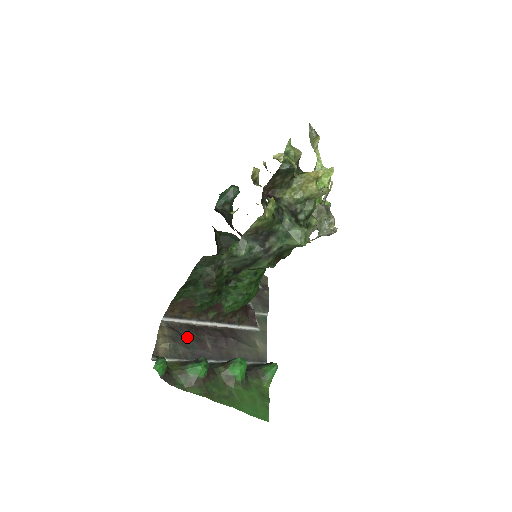
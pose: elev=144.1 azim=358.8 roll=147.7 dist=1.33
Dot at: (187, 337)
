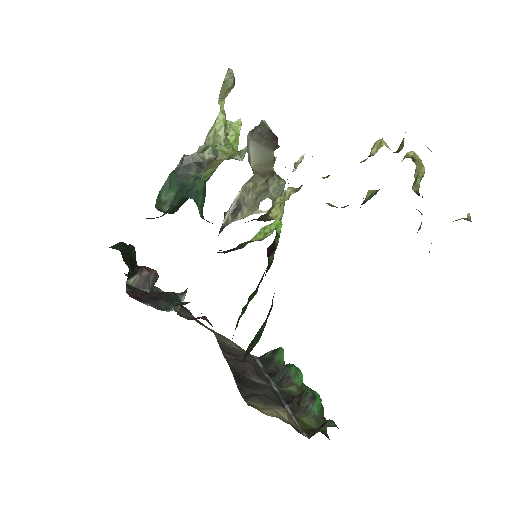
Dot at: (257, 392)
